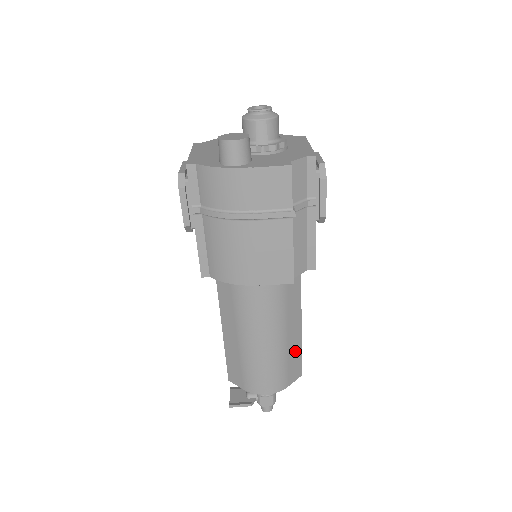
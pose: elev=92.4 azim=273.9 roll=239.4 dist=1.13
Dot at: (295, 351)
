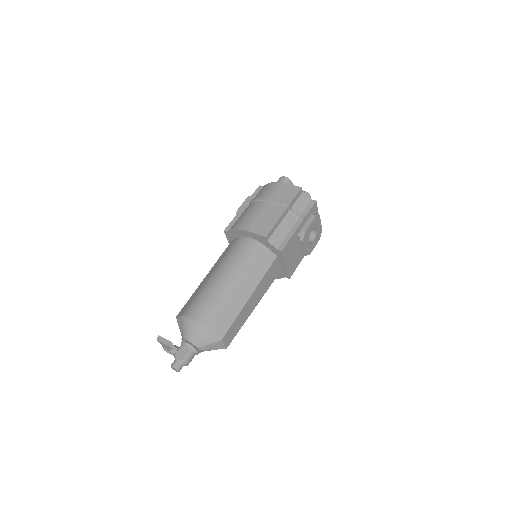
Dot at: (233, 310)
